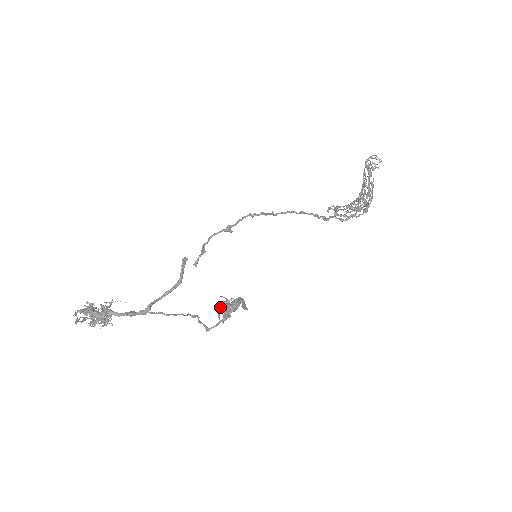
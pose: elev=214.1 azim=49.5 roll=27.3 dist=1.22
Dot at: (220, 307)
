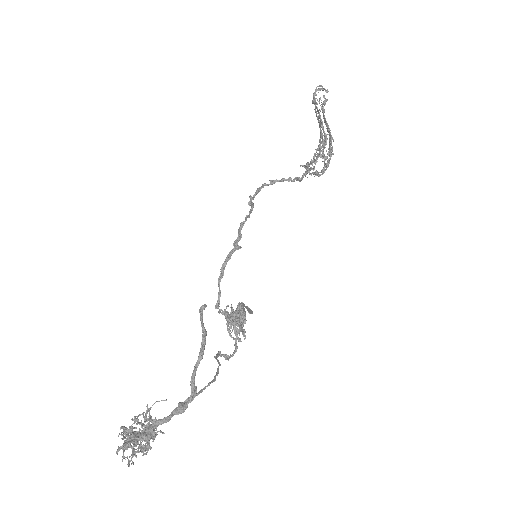
Dot at: (228, 326)
